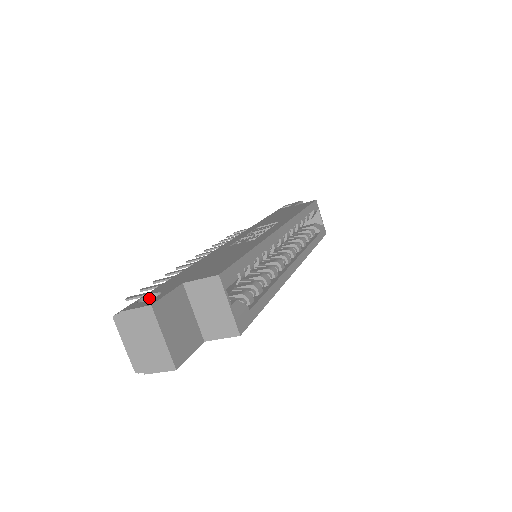
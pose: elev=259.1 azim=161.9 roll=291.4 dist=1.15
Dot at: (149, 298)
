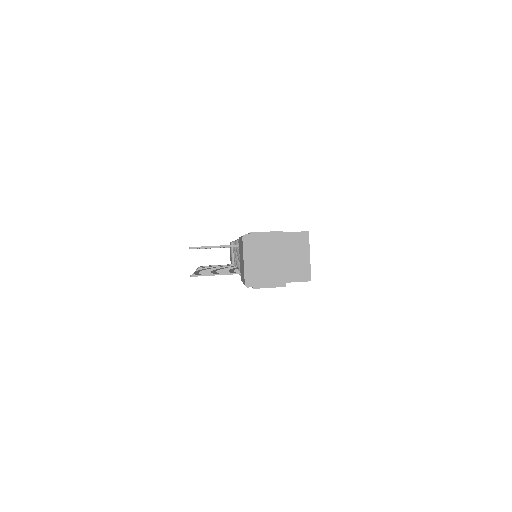
Dot at: occluded
